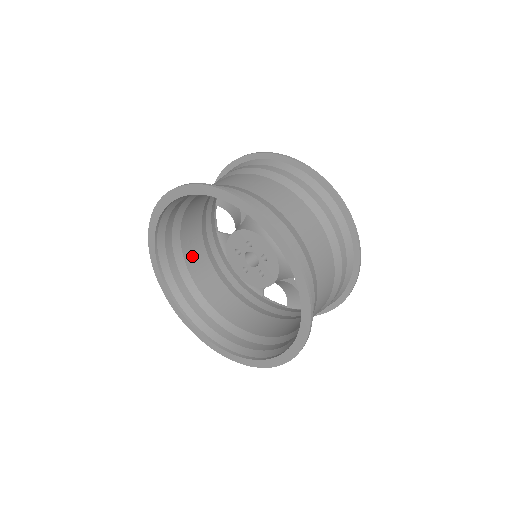
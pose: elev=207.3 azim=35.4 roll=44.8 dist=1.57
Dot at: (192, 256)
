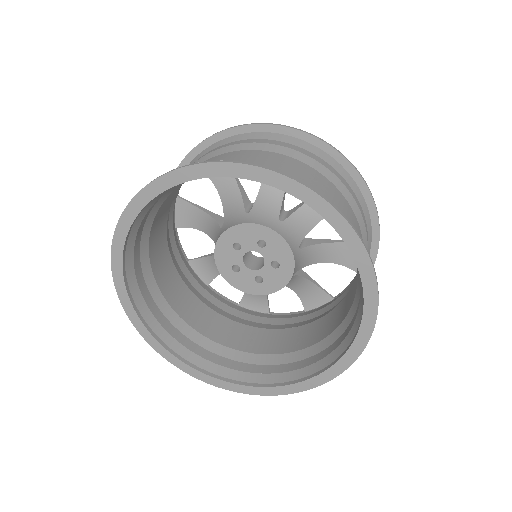
Dot at: (156, 230)
